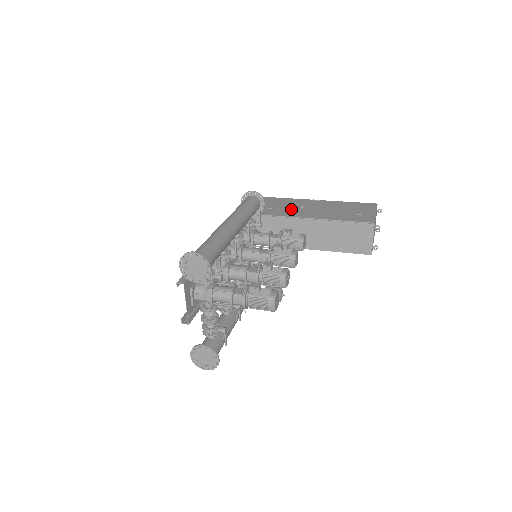
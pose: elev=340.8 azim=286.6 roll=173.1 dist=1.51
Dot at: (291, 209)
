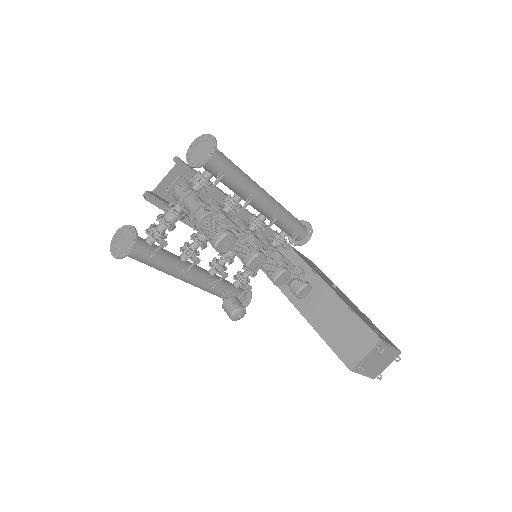
Dot at: occluded
